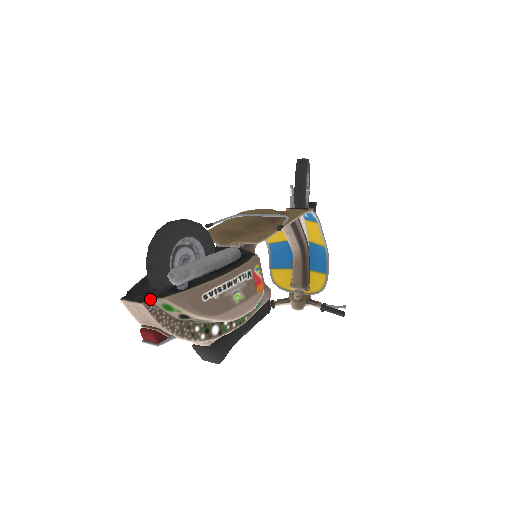
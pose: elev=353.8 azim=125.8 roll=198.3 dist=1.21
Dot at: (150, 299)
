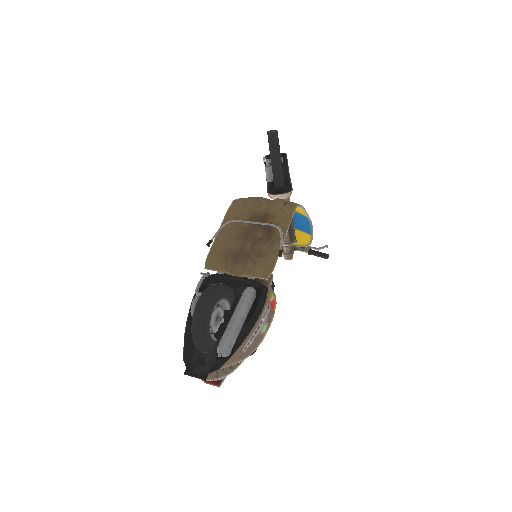
Dot at: (210, 373)
